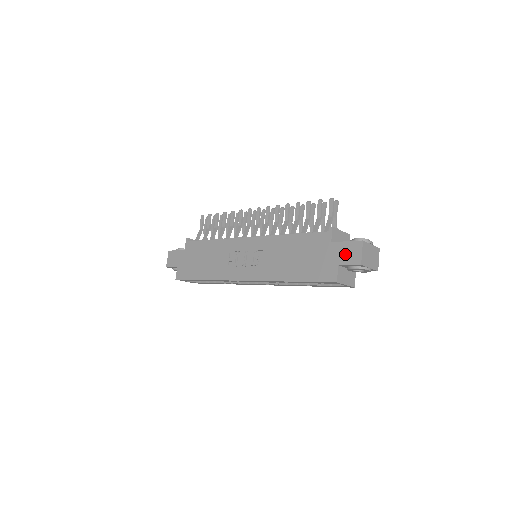
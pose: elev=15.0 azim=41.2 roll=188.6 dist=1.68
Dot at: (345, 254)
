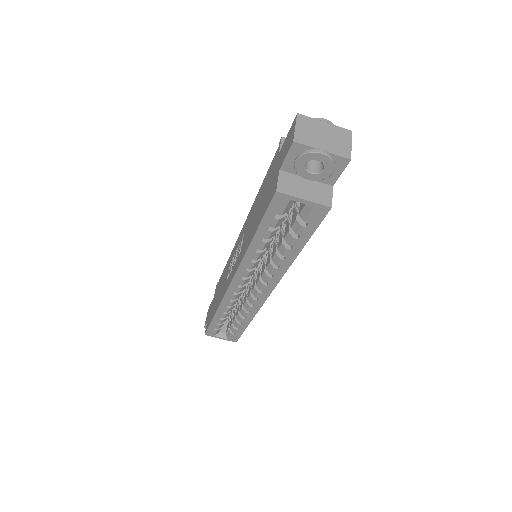
Dot at: (284, 149)
